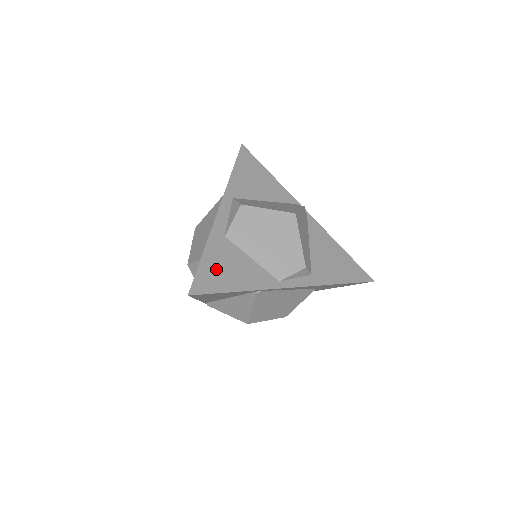
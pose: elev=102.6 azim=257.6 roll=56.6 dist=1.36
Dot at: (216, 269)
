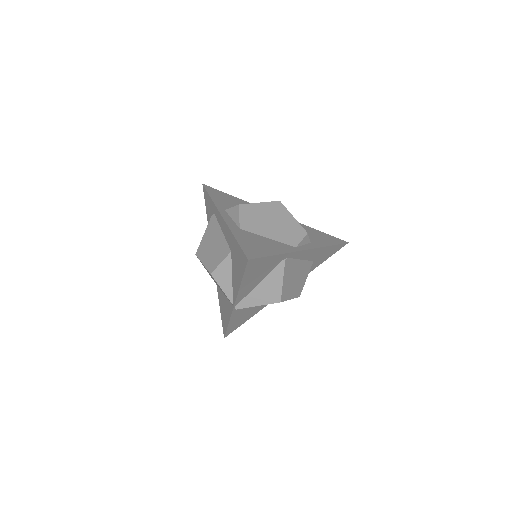
Dot at: (252, 245)
